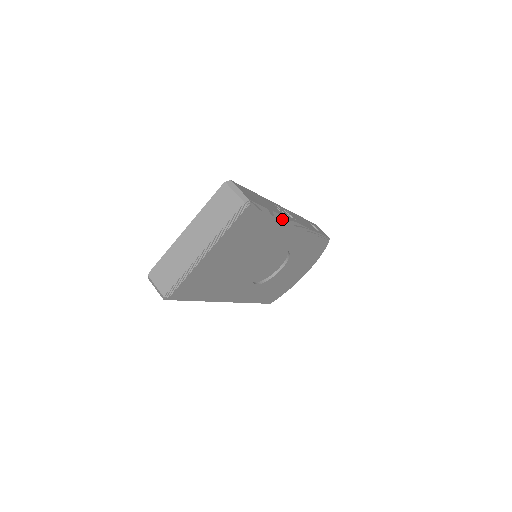
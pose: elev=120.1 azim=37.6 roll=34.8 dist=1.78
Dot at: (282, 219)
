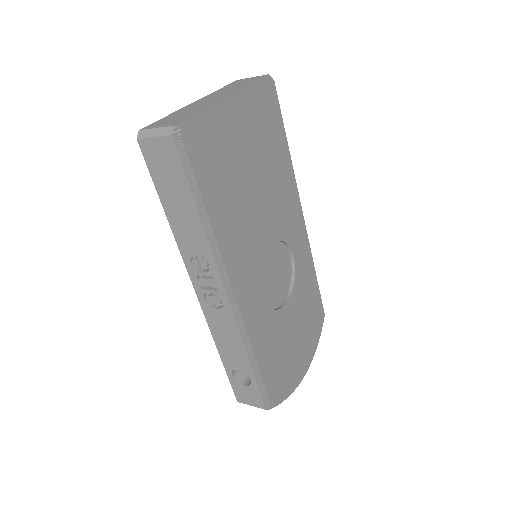
Dot at: (292, 168)
